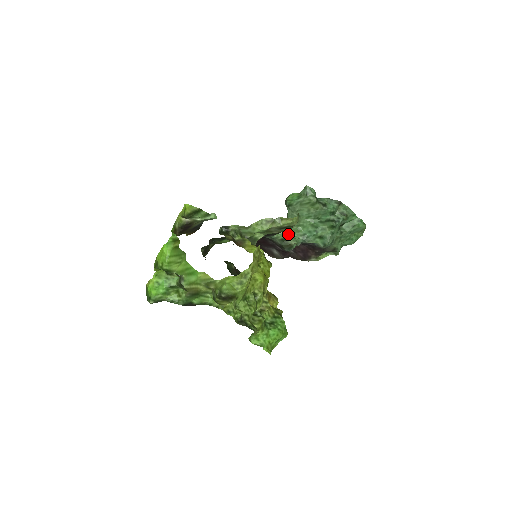
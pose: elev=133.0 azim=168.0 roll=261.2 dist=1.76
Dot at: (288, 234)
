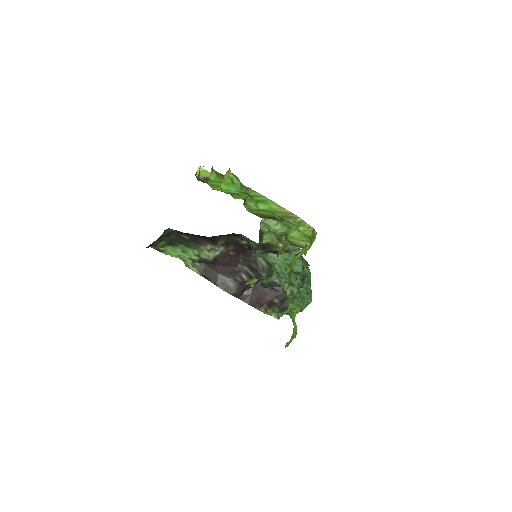
Dot at: occluded
